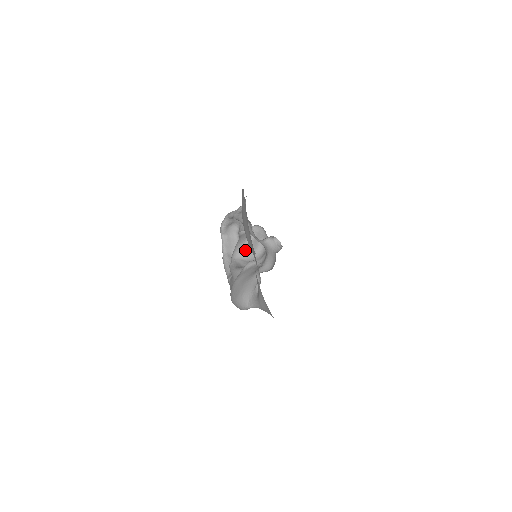
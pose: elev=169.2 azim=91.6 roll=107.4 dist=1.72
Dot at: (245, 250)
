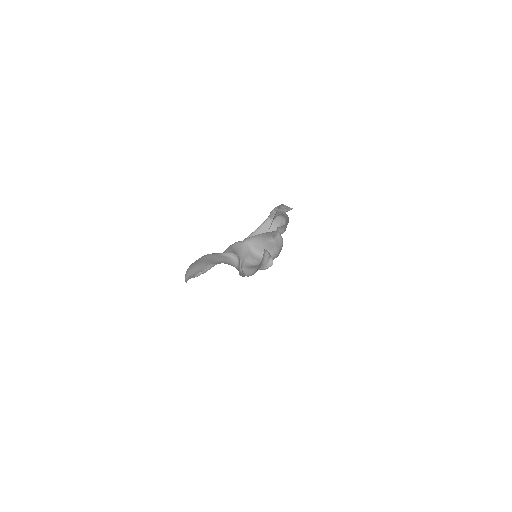
Dot at: (259, 244)
